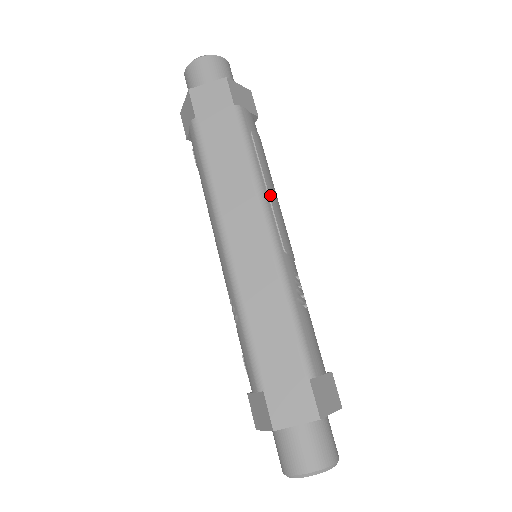
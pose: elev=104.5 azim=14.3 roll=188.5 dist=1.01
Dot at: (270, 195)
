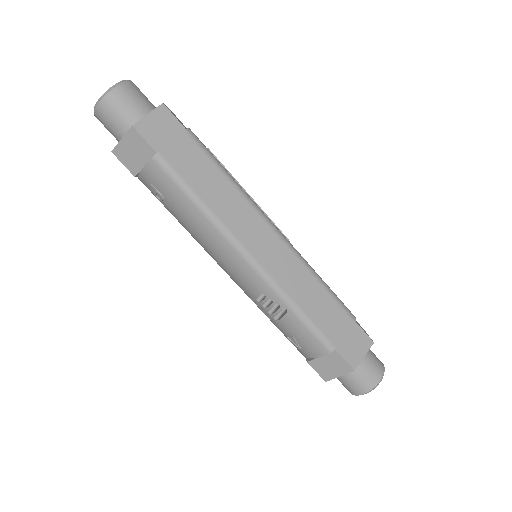
Dot at: occluded
